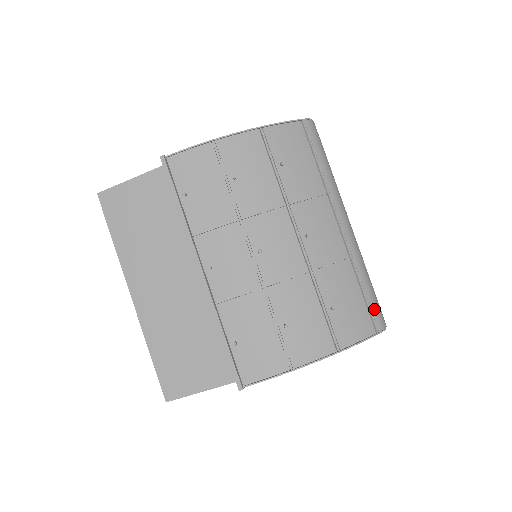
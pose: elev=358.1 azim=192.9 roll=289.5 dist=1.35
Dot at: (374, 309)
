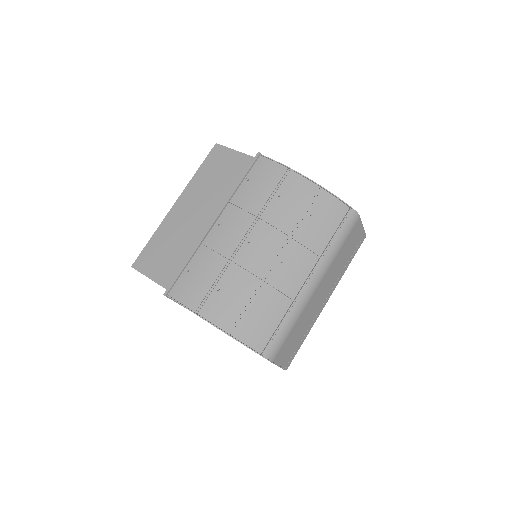
Dot at: (275, 342)
